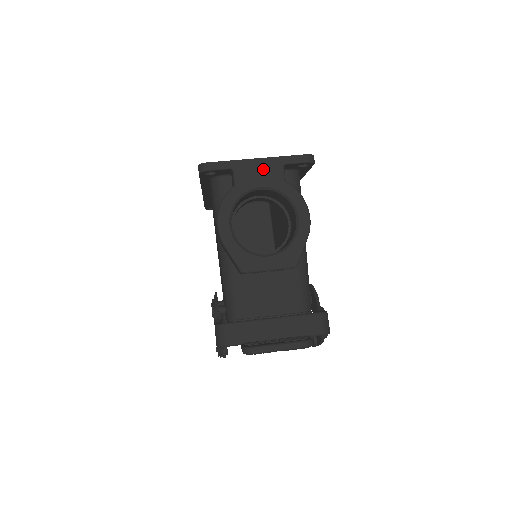
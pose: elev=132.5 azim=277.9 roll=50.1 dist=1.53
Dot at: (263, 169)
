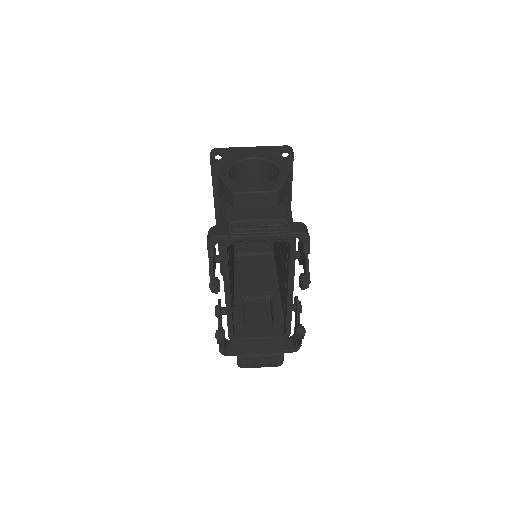
Dot at: (255, 151)
